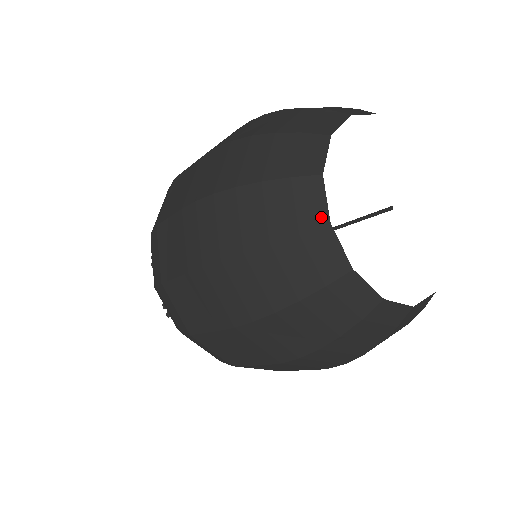
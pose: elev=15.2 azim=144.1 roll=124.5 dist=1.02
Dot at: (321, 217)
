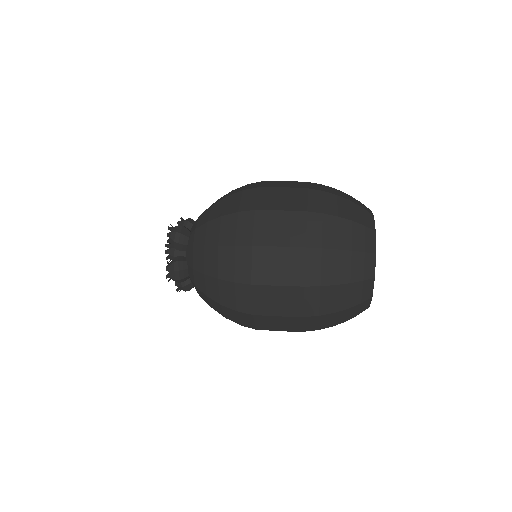
Dot at: (367, 307)
